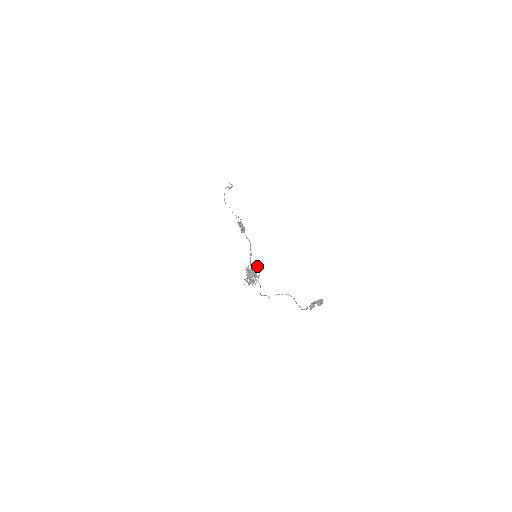
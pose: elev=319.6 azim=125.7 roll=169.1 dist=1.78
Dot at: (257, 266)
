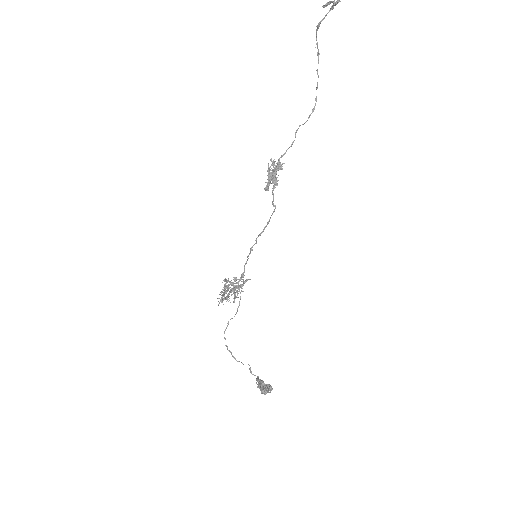
Dot at: occluded
